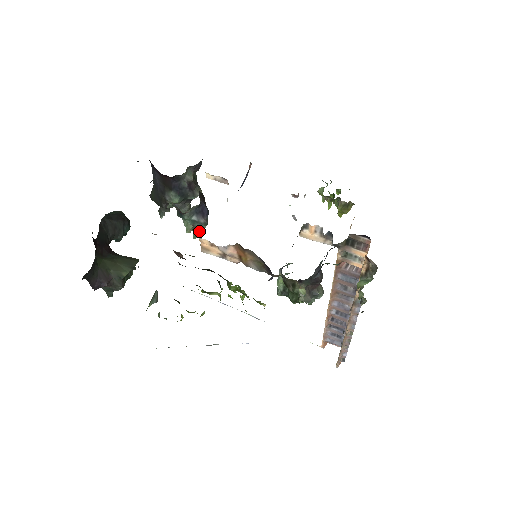
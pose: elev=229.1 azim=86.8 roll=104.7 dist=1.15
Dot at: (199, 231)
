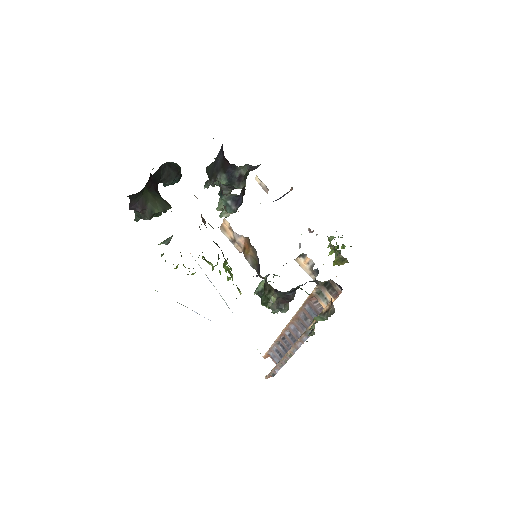
Dot at: (226, 214)
